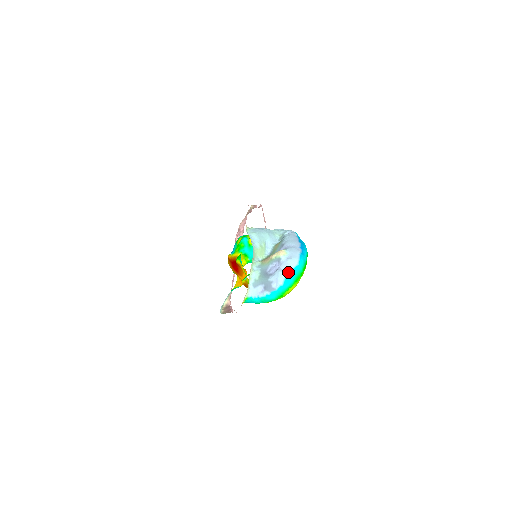
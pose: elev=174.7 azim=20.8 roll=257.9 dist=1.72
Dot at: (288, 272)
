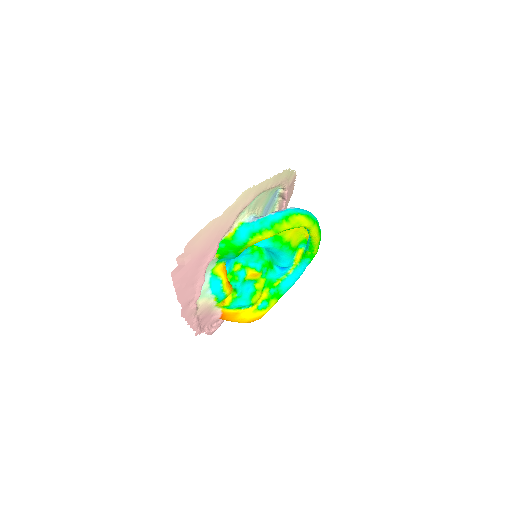
Dot at: (301, 209)
